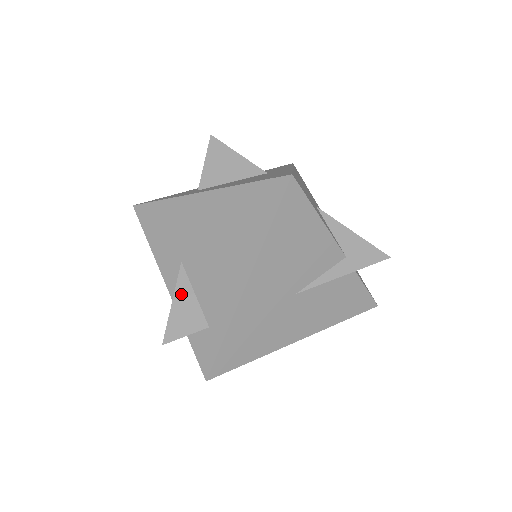
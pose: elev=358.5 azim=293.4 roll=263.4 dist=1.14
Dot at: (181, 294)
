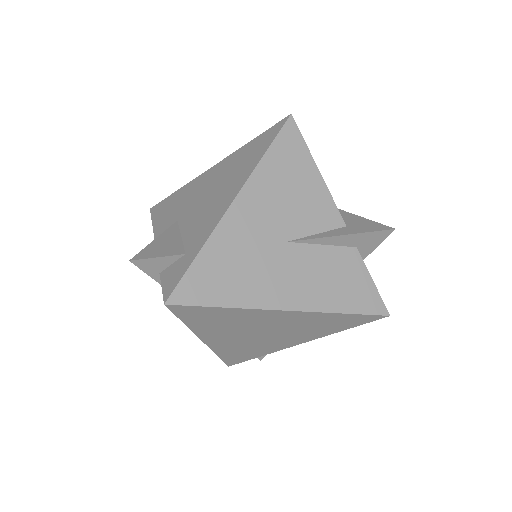
Dot at: (167, 235)
